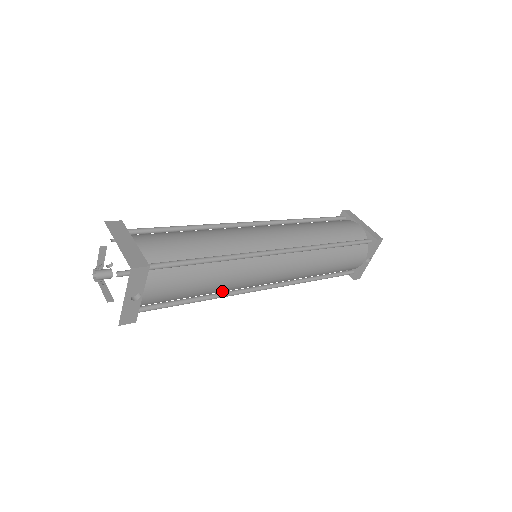
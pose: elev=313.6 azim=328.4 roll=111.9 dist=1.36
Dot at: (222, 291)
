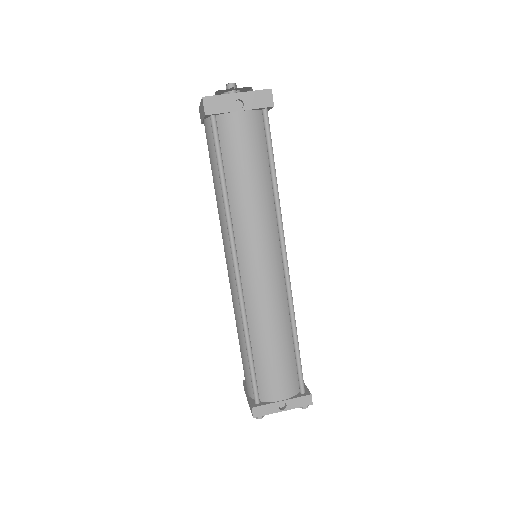
Dot at: (234, 211)
